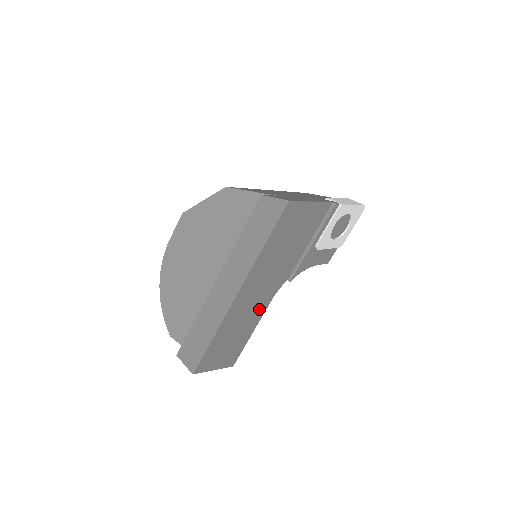
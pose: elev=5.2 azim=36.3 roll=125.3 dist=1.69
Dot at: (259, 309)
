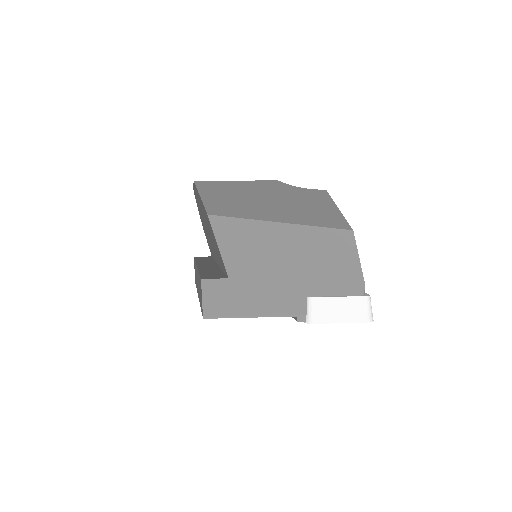
Dot at: occluded
